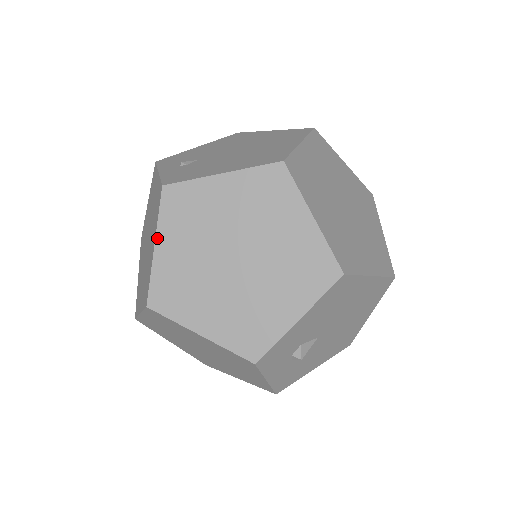
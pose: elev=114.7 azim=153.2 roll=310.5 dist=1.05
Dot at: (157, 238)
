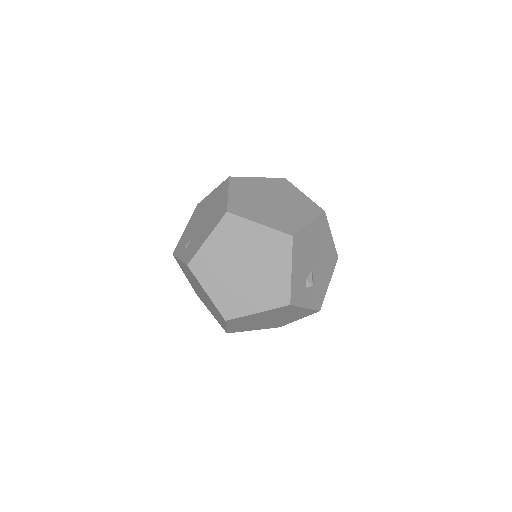
Dot at: (204, 289)
